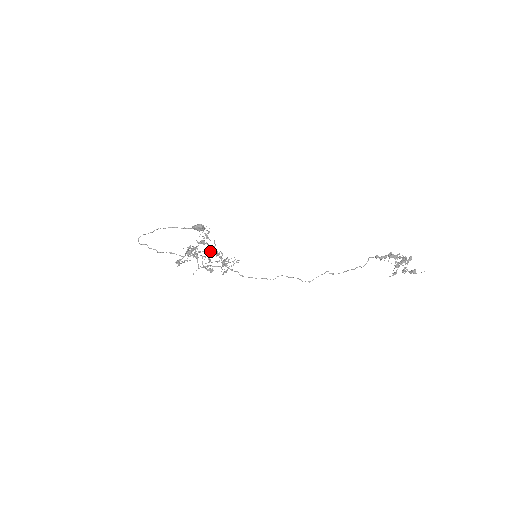
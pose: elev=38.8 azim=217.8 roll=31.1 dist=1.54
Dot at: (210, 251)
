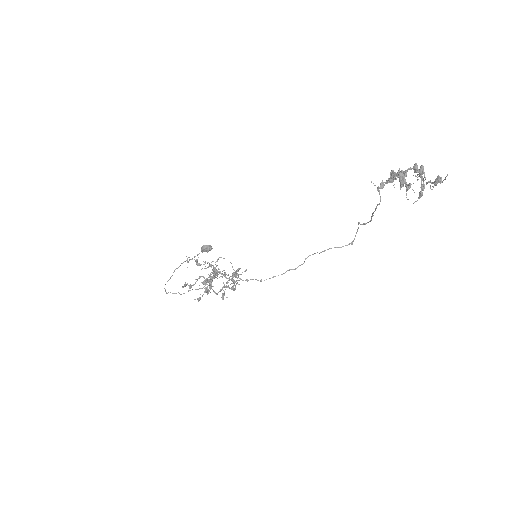
Dot at: (214, 274)
